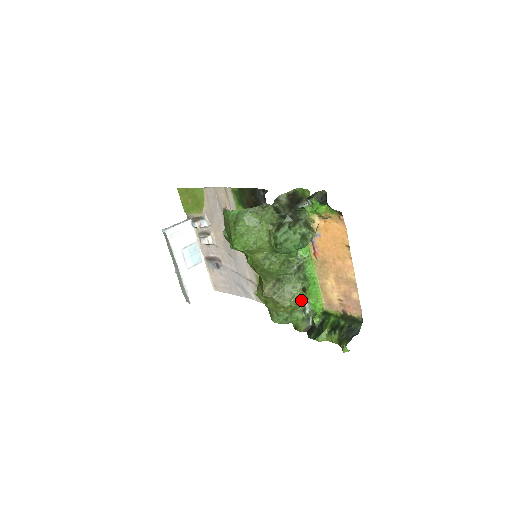
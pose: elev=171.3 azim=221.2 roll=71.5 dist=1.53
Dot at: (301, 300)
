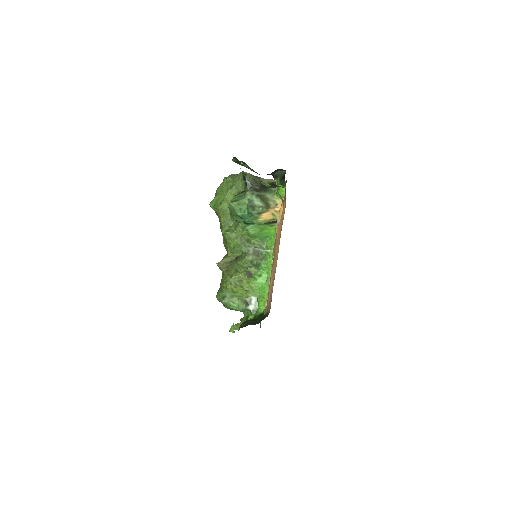
Dot at: (243, 284)
